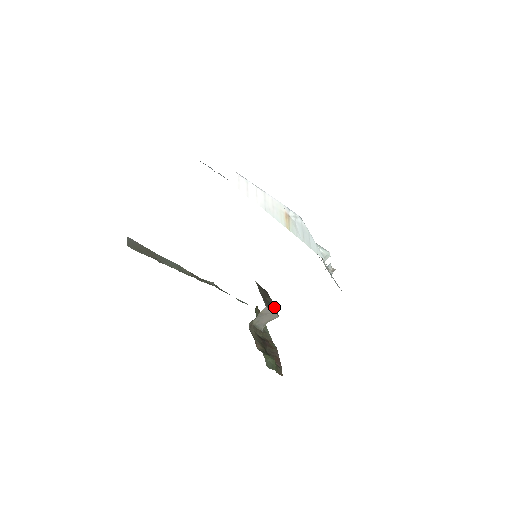
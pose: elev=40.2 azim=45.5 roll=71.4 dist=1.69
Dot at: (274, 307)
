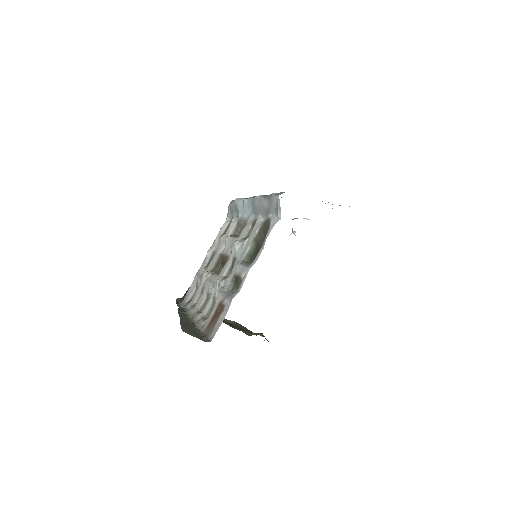
Dot at: occluded
